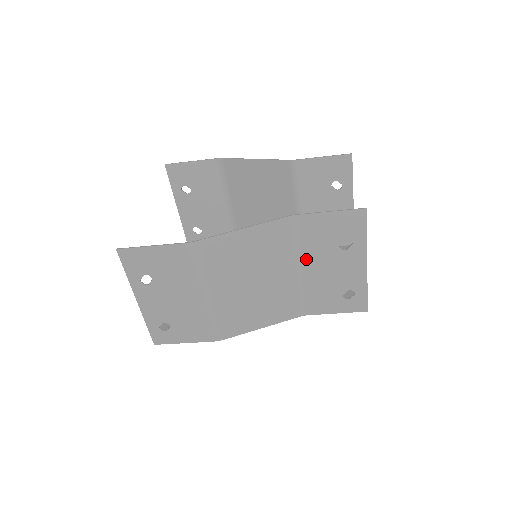
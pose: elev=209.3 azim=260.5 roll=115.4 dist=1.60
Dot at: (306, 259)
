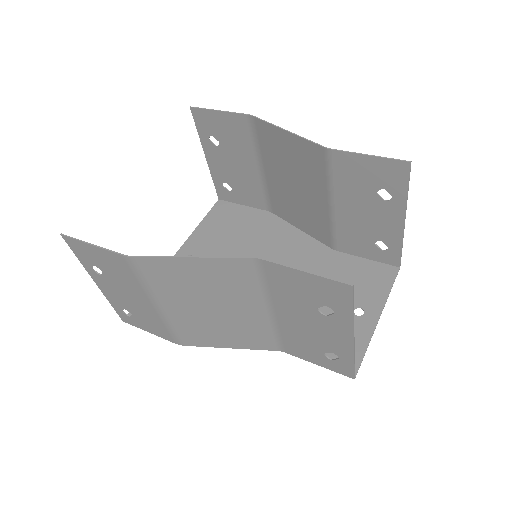
Dot at: (278, 305)
